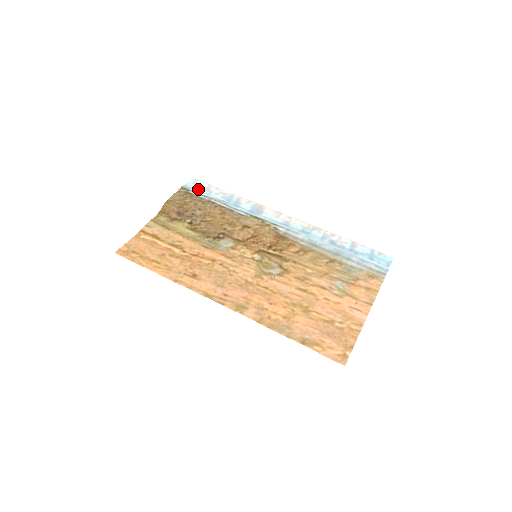
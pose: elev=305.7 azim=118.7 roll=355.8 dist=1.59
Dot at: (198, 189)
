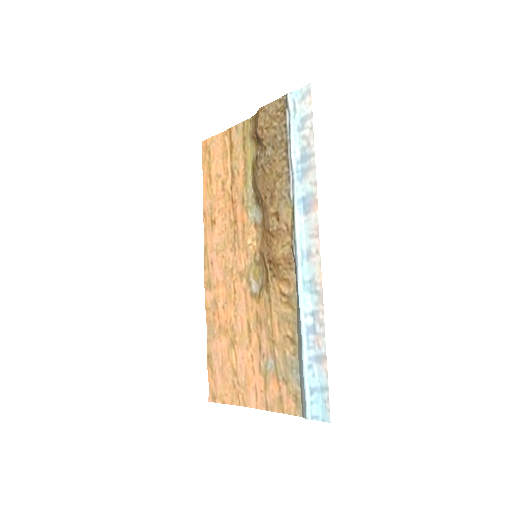
Dot at: (298, 111)
